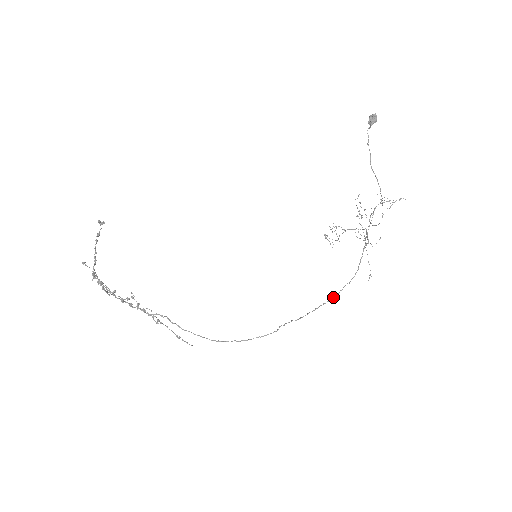
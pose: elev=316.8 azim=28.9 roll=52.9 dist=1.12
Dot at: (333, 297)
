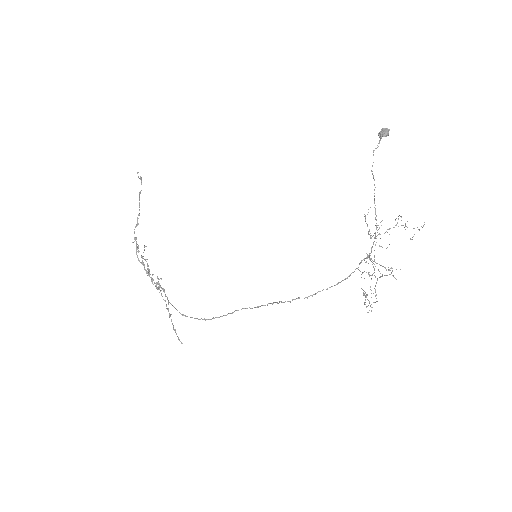
Dot at: occluded
